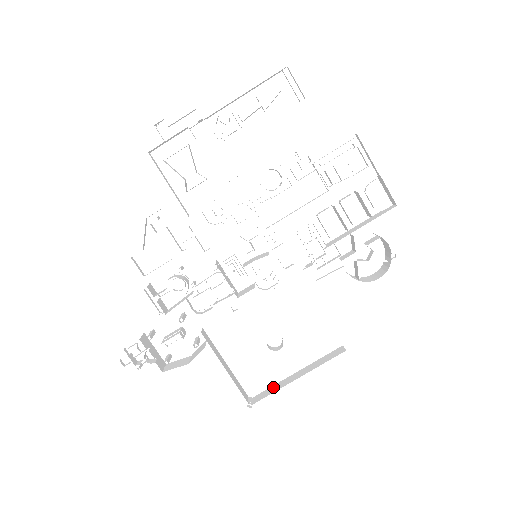
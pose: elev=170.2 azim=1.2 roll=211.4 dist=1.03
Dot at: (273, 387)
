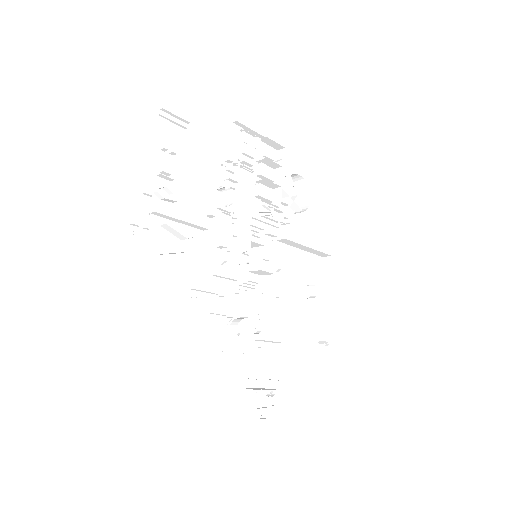
Dot at: (322, 321)
